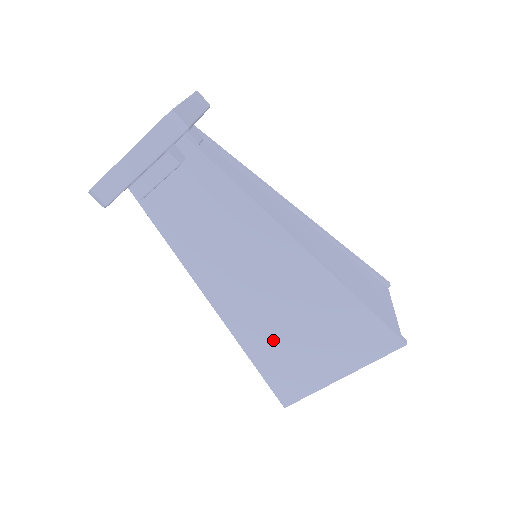
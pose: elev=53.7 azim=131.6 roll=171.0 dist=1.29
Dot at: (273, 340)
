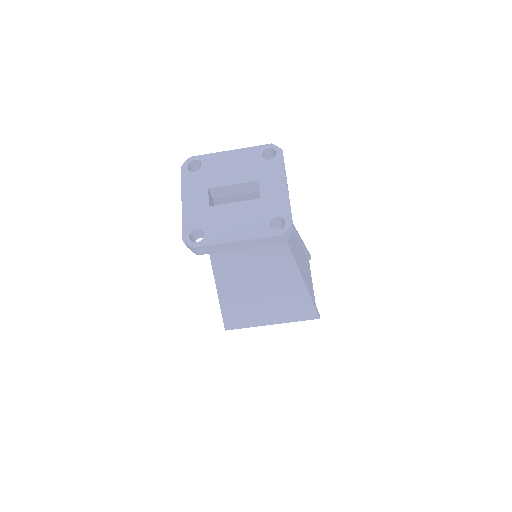
Dot at: (245, 307)
